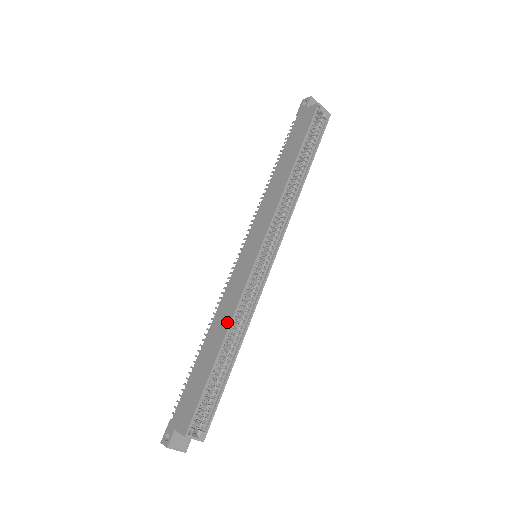
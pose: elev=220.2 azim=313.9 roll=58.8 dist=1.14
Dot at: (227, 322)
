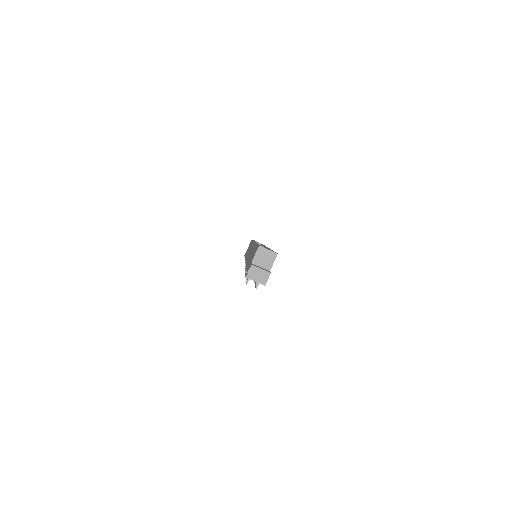
Dot at: (254, 246)
